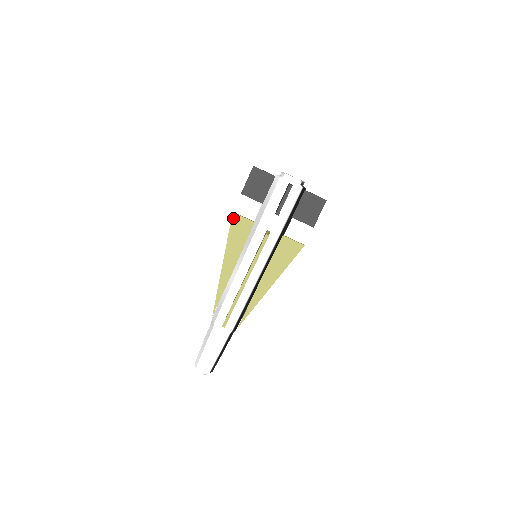
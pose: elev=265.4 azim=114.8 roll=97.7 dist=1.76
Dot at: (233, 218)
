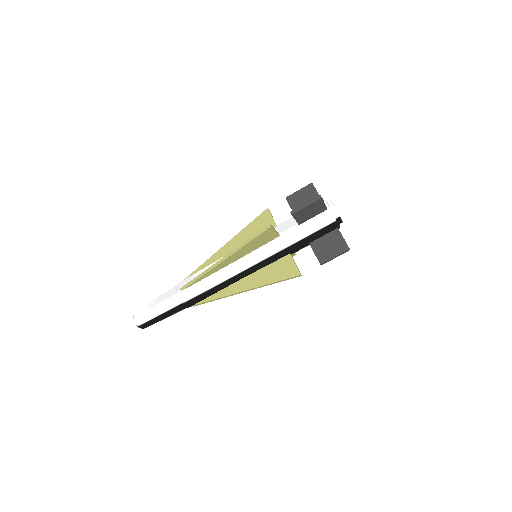
Dot at: (264, 212)
